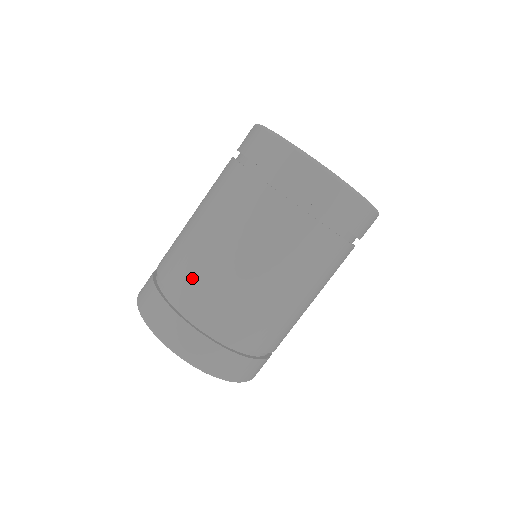
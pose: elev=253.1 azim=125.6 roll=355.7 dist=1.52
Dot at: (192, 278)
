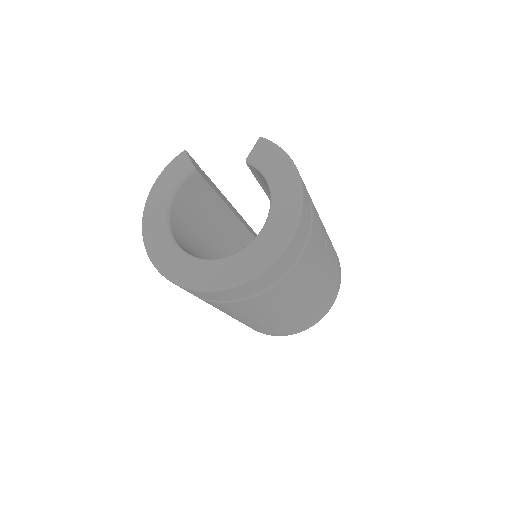
Dot at: occluded
